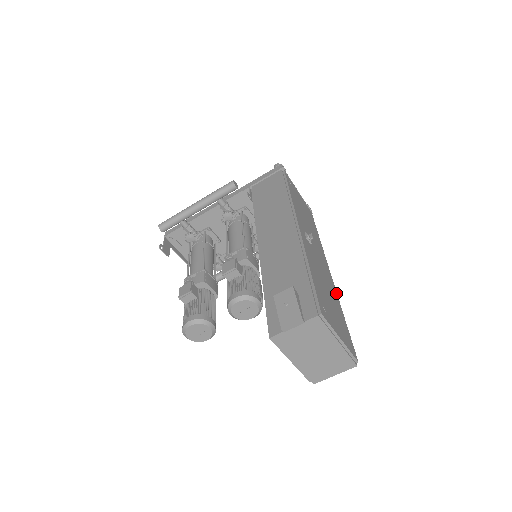
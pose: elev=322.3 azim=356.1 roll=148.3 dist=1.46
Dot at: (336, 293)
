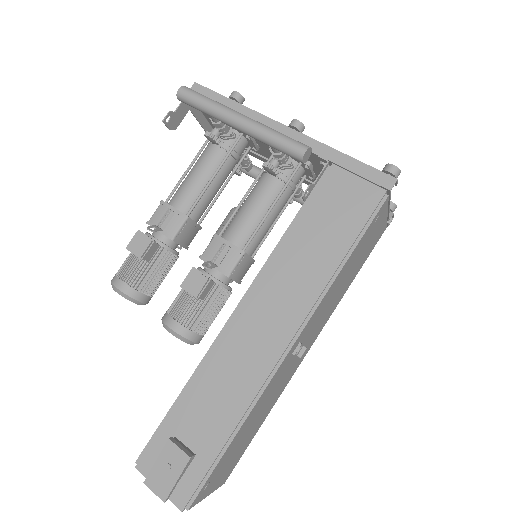
Dot at: occluded
